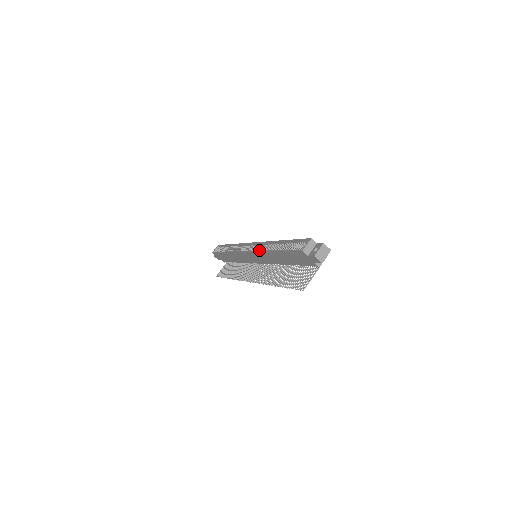
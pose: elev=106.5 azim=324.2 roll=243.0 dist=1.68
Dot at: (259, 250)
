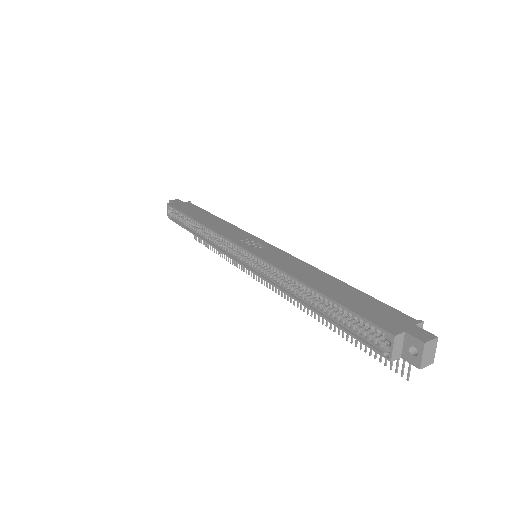
Dot at: (268, 277)
